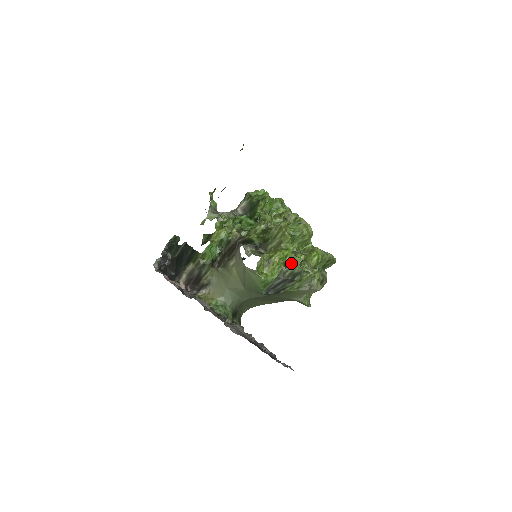
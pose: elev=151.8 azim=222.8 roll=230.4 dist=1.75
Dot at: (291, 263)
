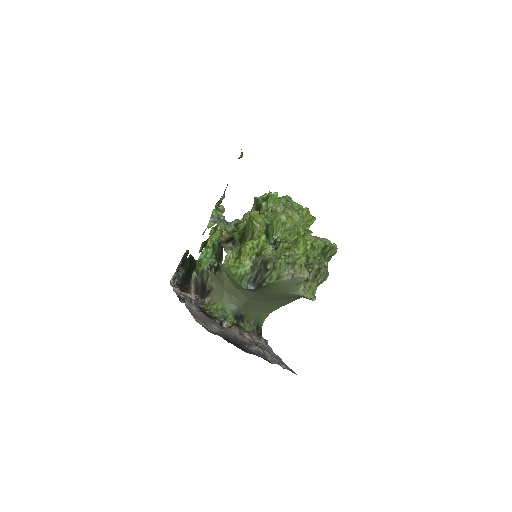
Dot at: (261, 251)
